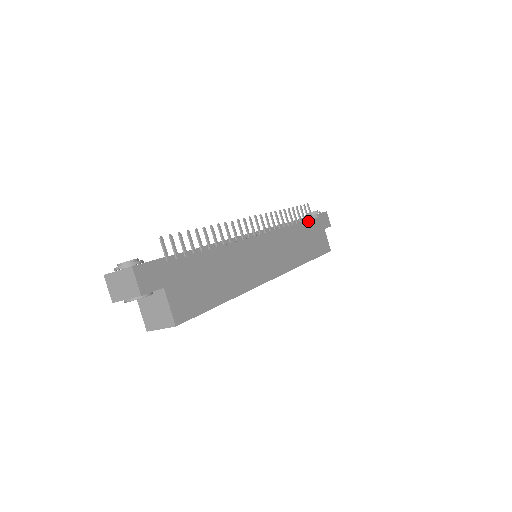
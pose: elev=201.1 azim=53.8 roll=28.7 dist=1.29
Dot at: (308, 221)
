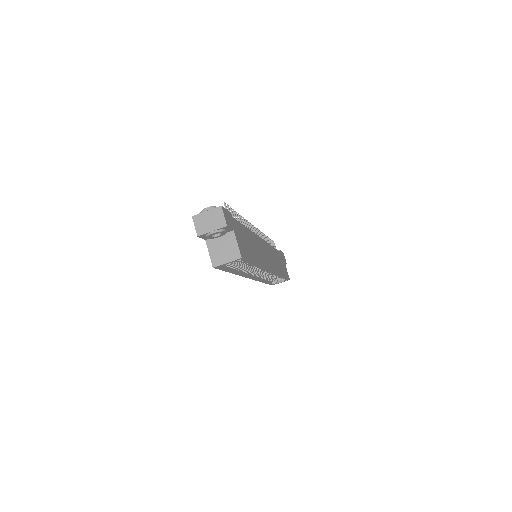
Dot at: (277, 251)
